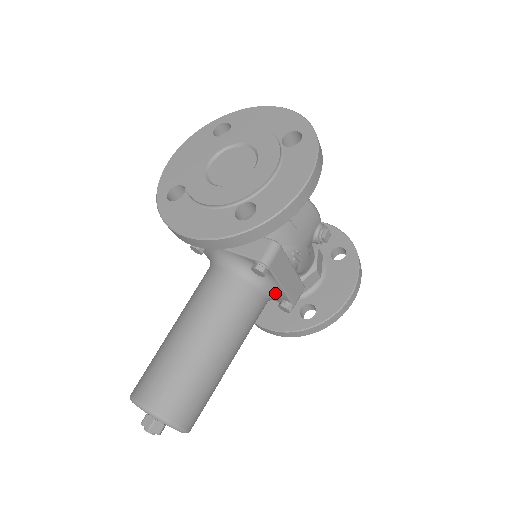
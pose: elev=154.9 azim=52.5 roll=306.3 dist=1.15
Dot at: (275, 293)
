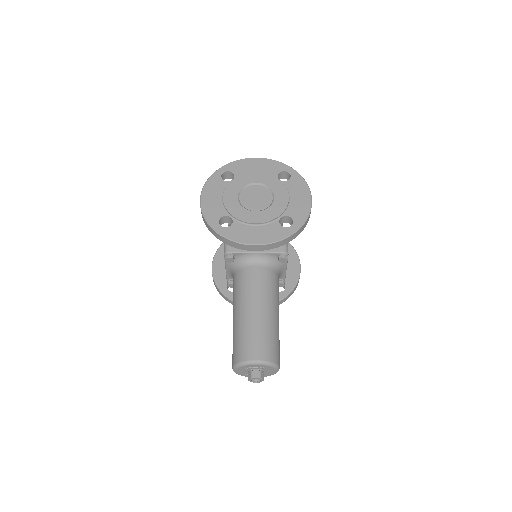
Dot at: (280, 274)
